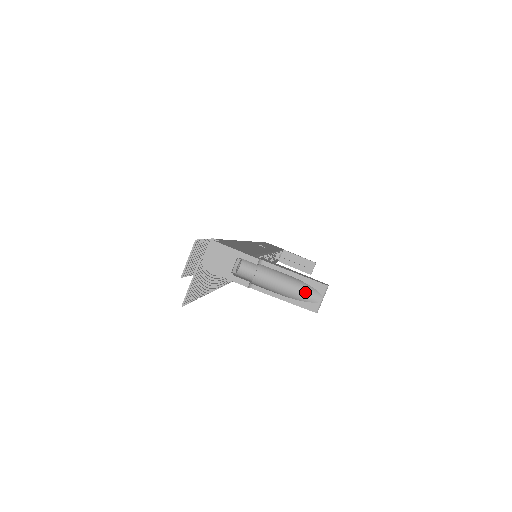
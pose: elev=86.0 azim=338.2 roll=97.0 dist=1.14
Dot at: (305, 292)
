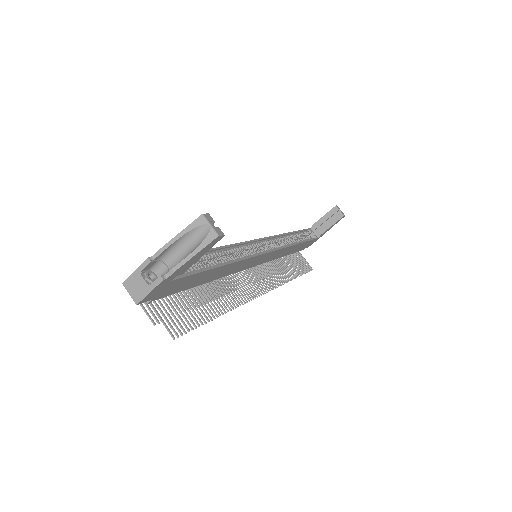
Dot at: (198, 236)
